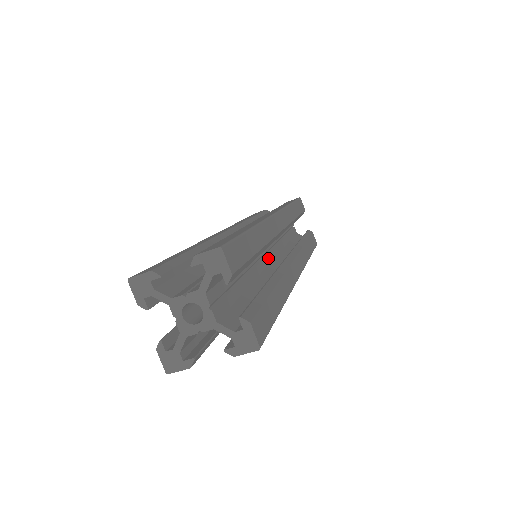
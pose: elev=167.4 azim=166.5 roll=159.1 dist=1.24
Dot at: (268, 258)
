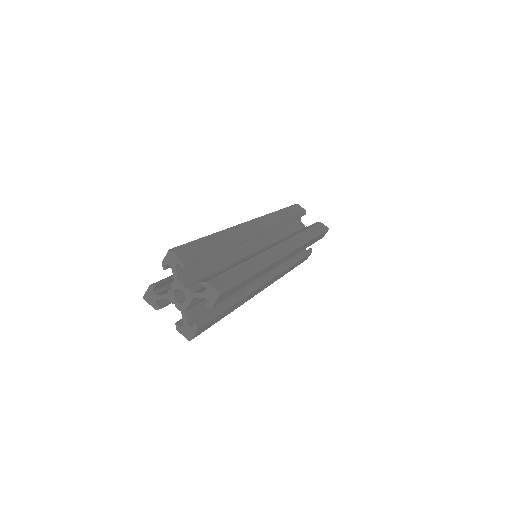
Dot at: occluded
